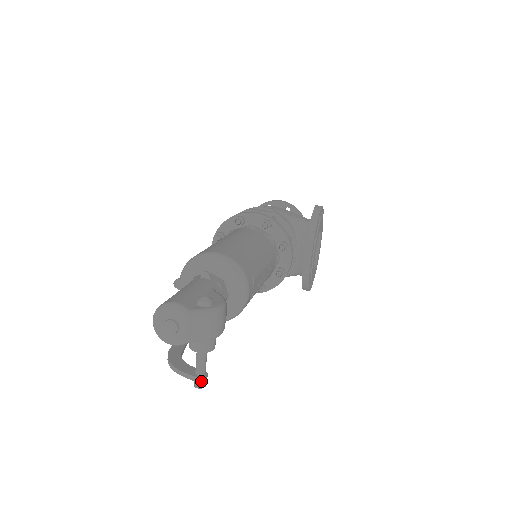
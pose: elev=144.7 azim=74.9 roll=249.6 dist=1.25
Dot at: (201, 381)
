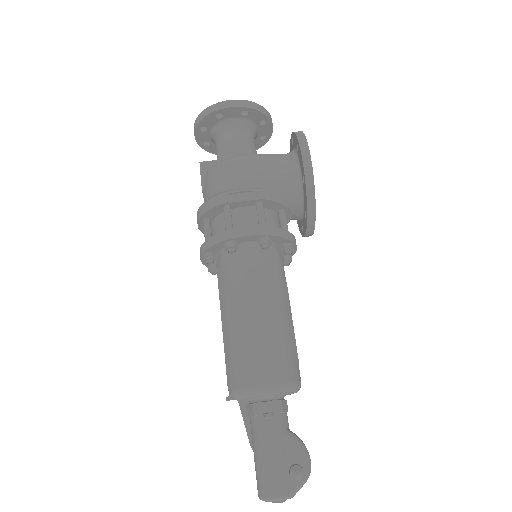
Dot at: occluded
